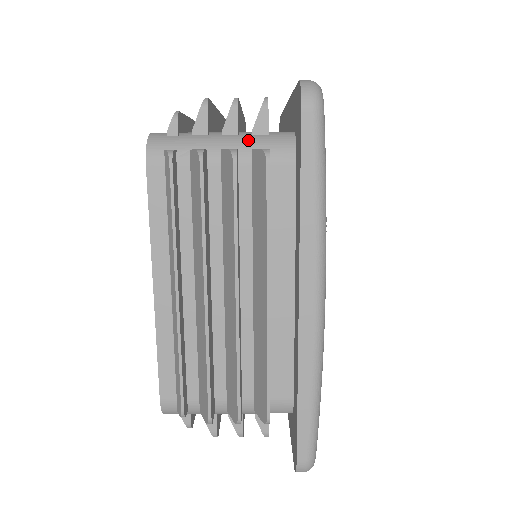
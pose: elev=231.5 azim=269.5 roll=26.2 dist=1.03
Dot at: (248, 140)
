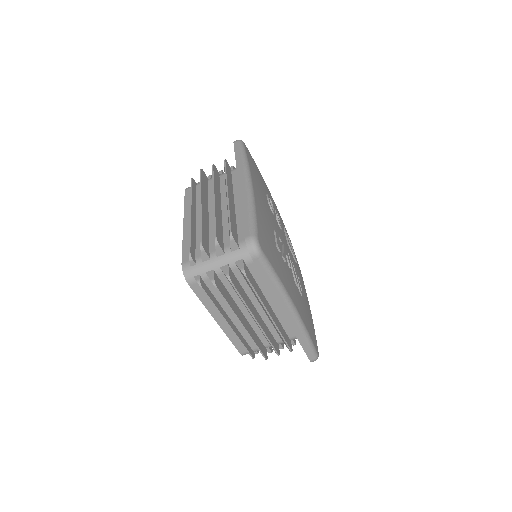
Dot at: (231, 257)
